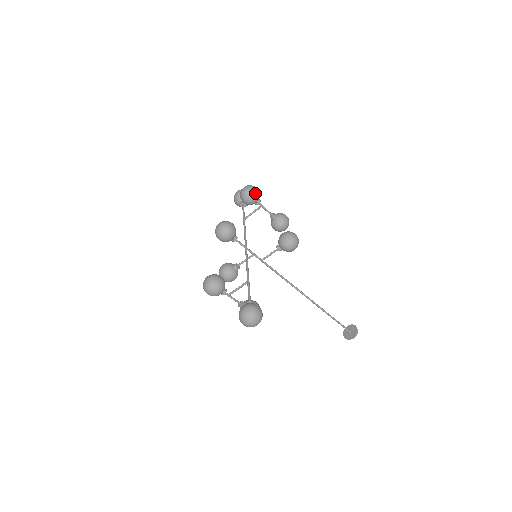
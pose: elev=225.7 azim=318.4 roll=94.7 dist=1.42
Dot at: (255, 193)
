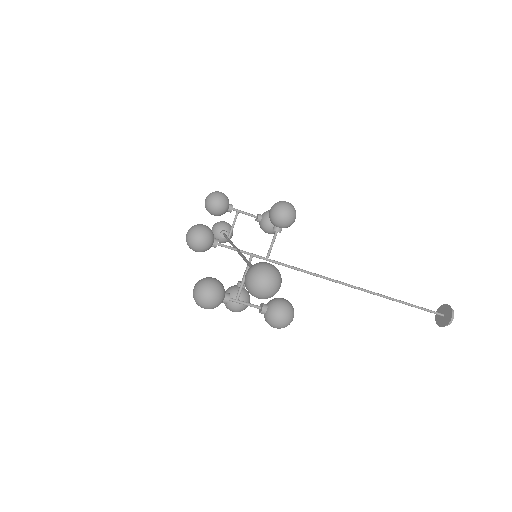
Dot at: (219, 195)
